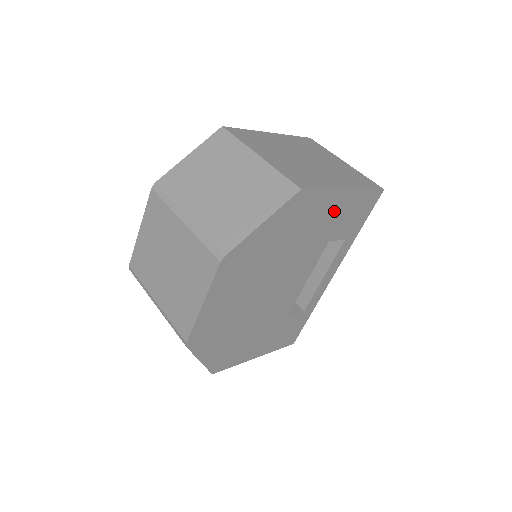
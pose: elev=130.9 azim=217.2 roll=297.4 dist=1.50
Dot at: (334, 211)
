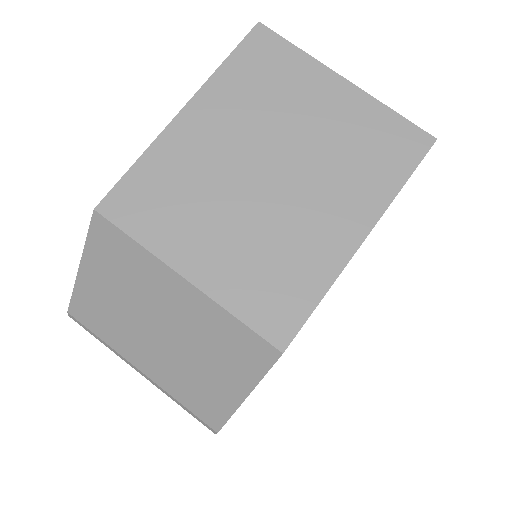
Dot at: occluded
